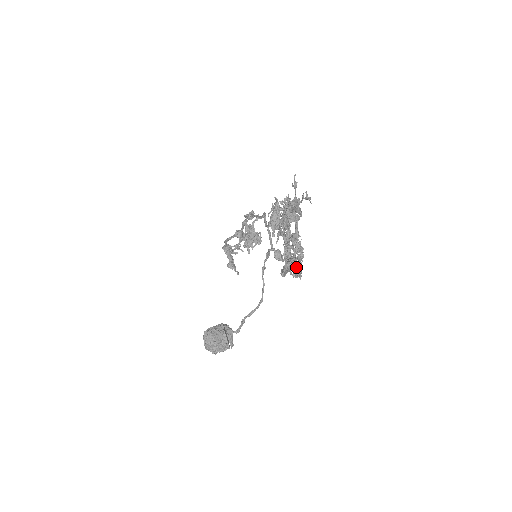
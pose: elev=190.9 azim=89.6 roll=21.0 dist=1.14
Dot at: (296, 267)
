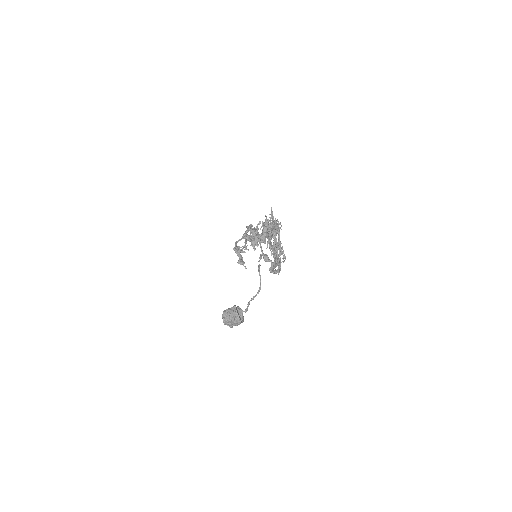
Dot at: occluded
